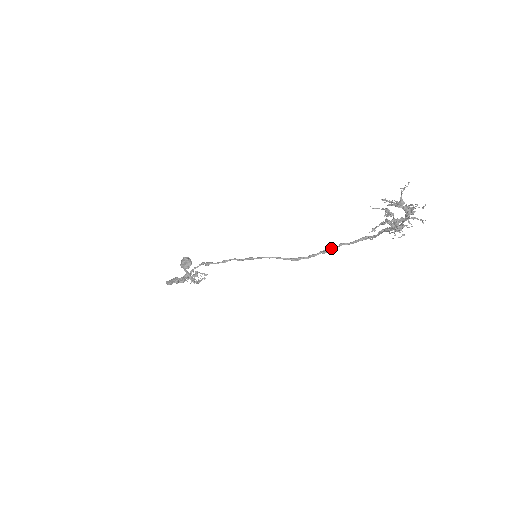
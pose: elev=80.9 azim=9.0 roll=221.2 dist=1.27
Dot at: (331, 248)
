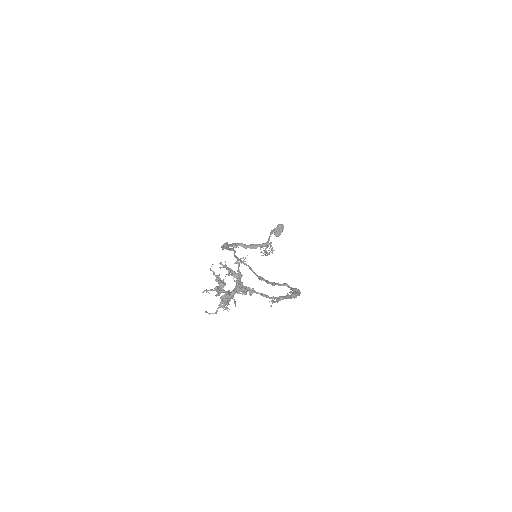
Dot at: (276, 283)
